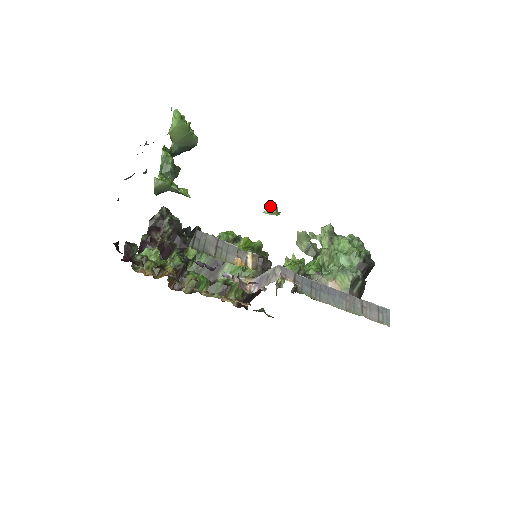
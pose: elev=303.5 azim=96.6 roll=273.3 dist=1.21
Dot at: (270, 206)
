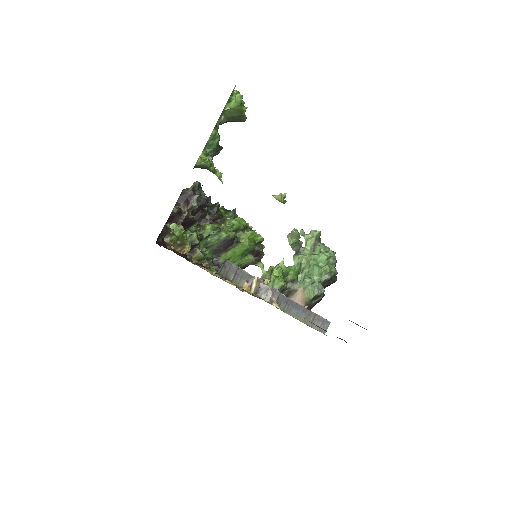
Dot at: (281, 194)
